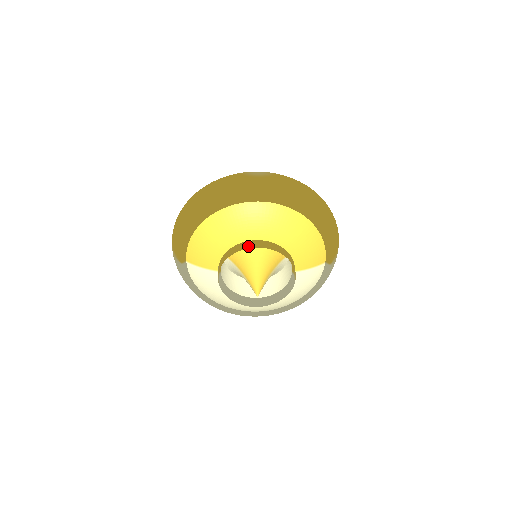
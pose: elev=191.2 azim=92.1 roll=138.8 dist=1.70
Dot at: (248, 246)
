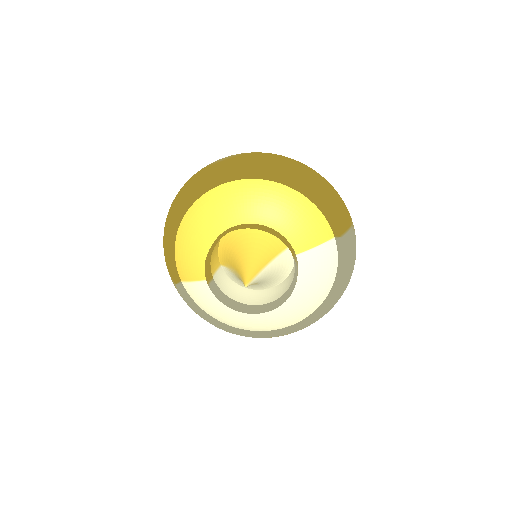
Dot at: (224, 233)
